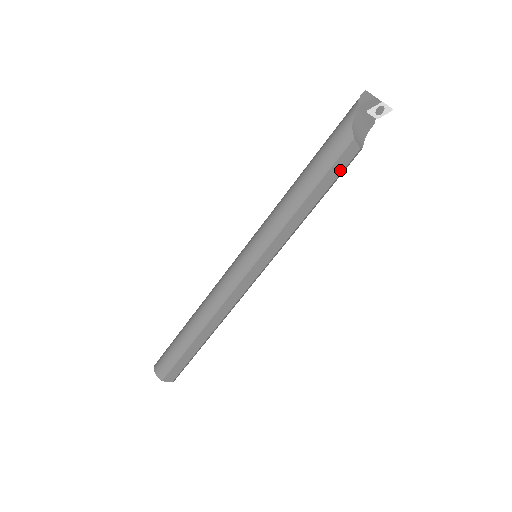
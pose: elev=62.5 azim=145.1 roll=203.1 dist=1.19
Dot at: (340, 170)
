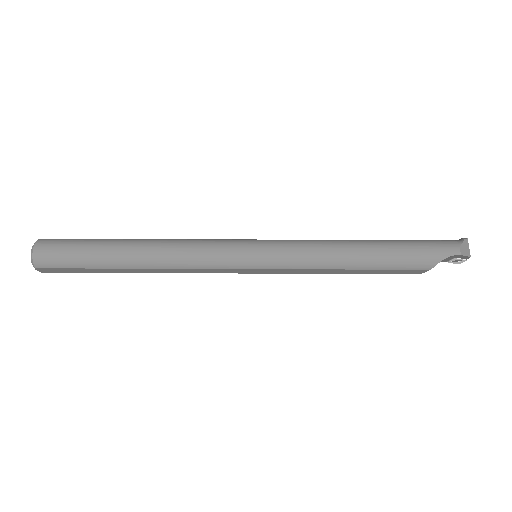
Dot at: (393, 273)
